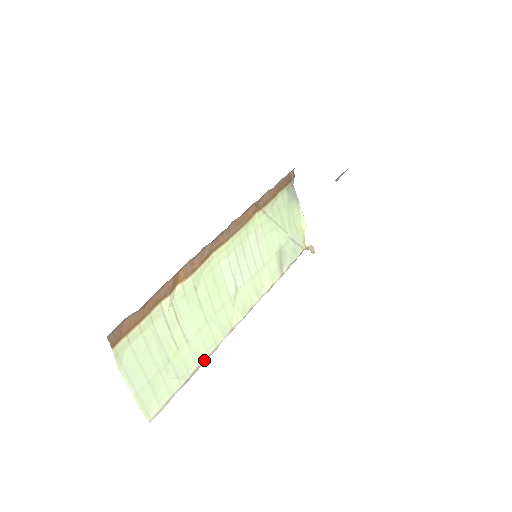
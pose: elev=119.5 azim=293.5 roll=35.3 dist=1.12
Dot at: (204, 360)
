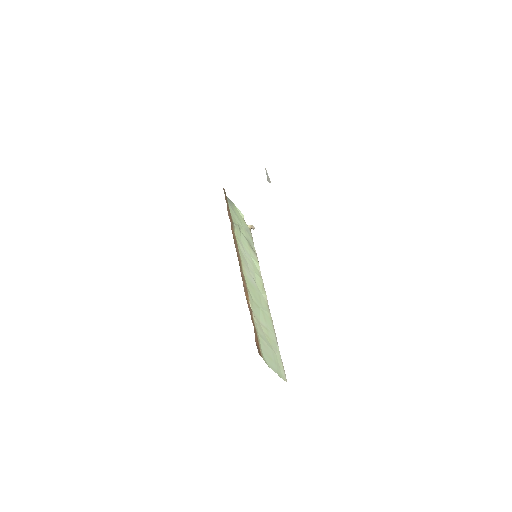
Dot at: (275, 333)
